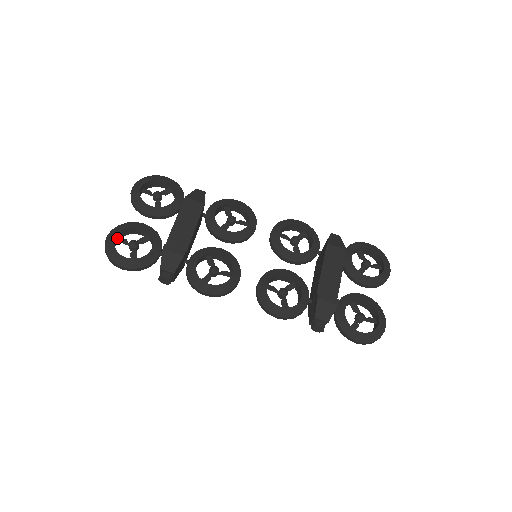
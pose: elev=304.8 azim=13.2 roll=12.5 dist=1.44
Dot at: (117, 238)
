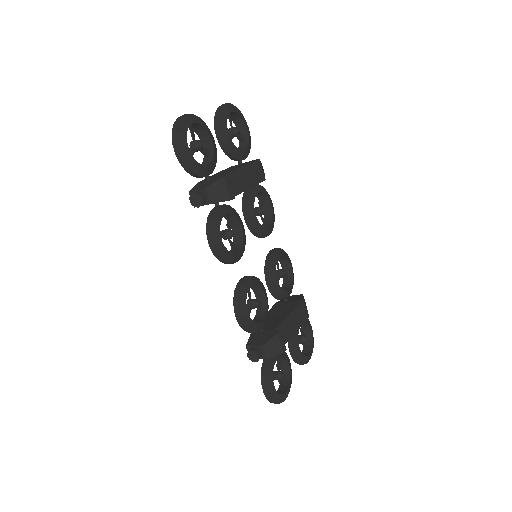
Dot at: (190, 125)
